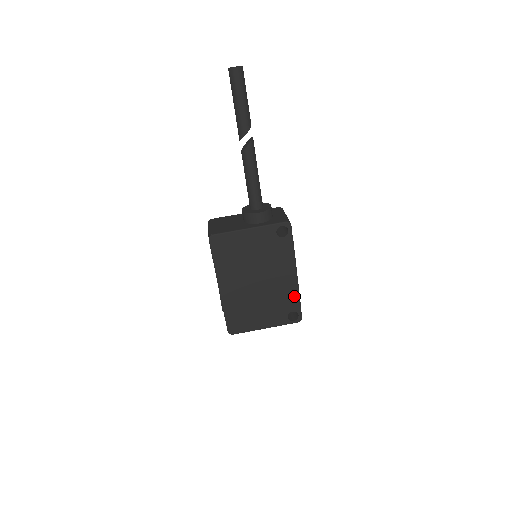
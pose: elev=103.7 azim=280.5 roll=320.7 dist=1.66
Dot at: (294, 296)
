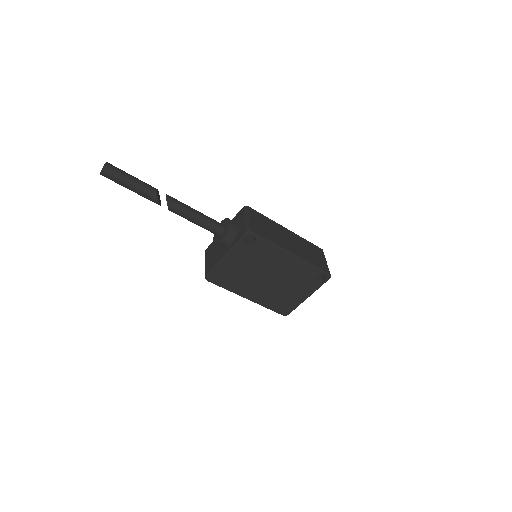
Dot at: (307, 267)
